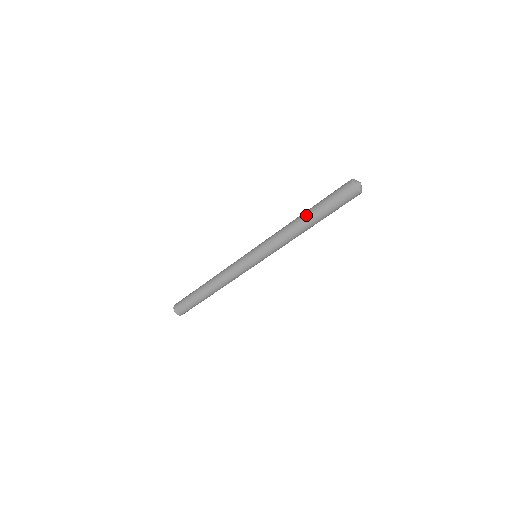
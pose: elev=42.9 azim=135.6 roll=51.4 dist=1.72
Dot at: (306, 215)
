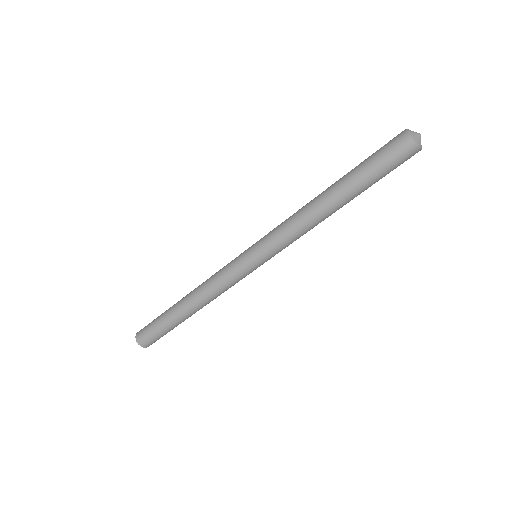
Dot at: occluded
